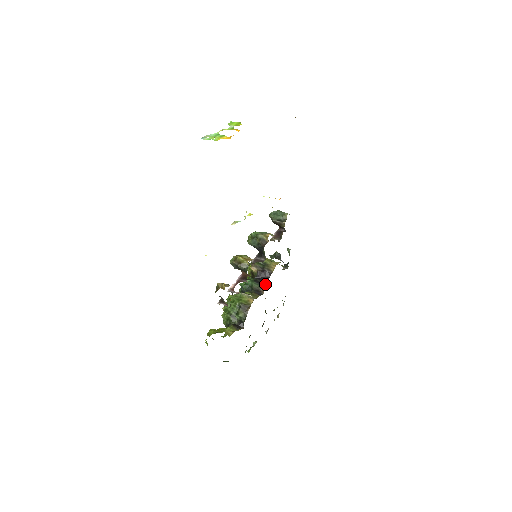
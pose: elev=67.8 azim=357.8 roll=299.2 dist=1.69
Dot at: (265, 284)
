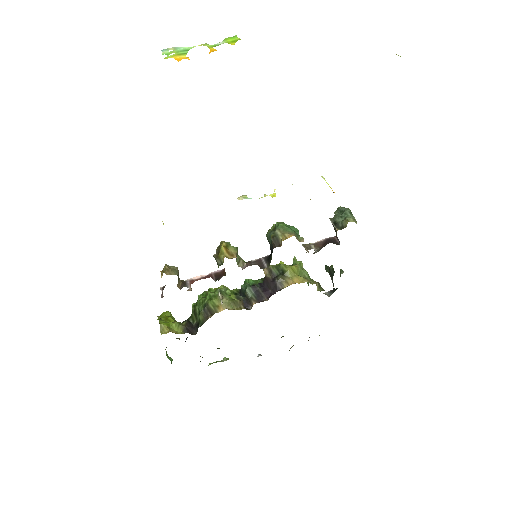
Dot at: (264, 298)
